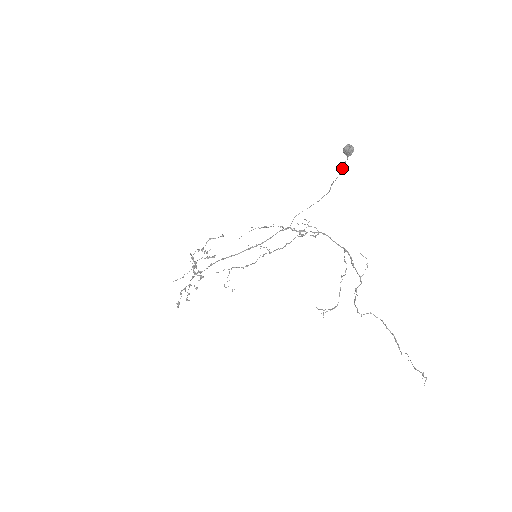
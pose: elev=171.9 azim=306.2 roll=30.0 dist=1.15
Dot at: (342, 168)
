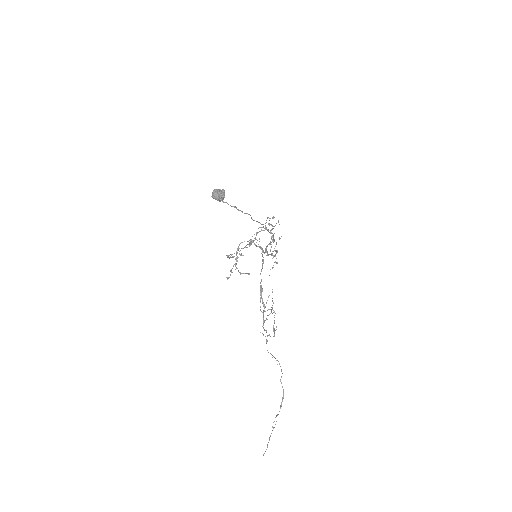
Dot at: (235, 206)
